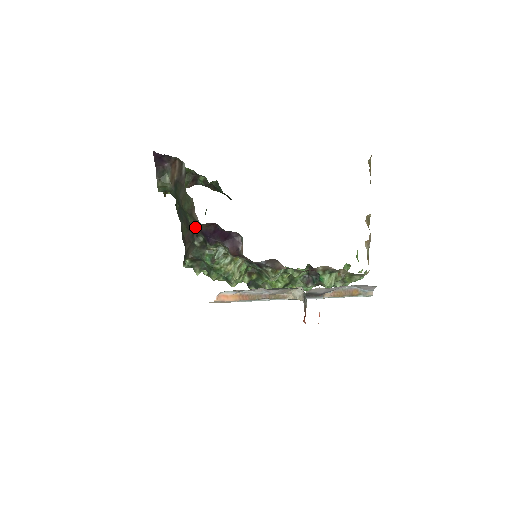
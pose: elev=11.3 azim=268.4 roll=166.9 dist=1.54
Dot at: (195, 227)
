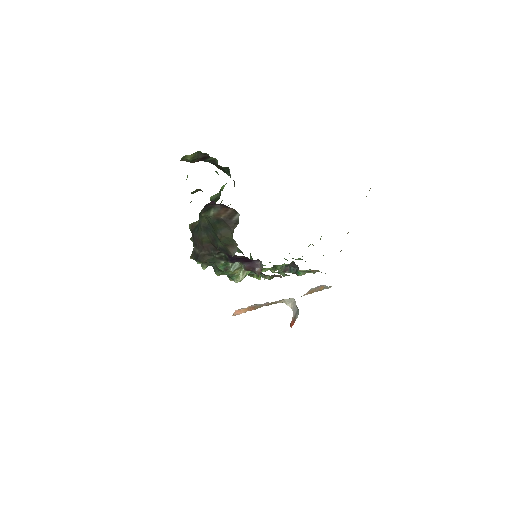
Dot at: (222, 249)
